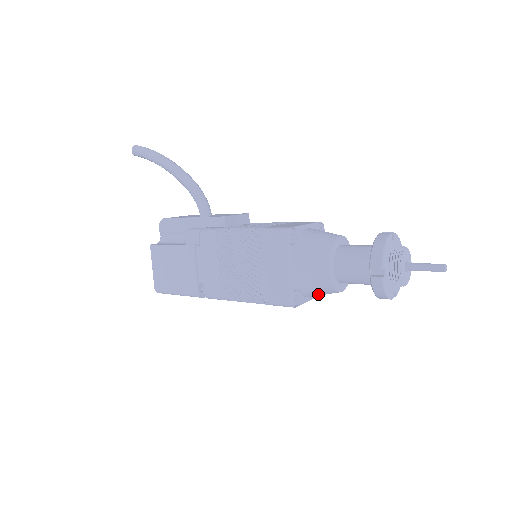
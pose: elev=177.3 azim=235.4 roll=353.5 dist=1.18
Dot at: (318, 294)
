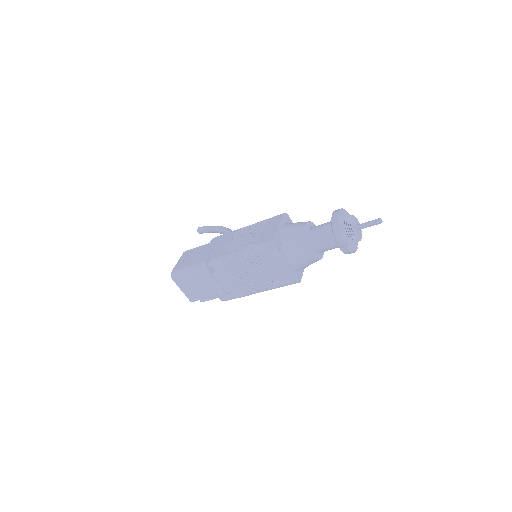
Dot at: (294, 250)
